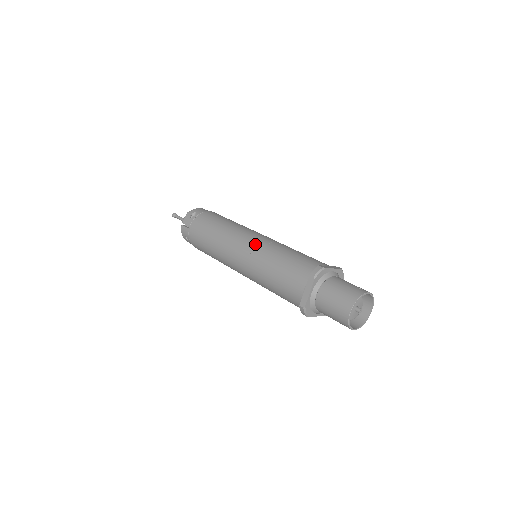
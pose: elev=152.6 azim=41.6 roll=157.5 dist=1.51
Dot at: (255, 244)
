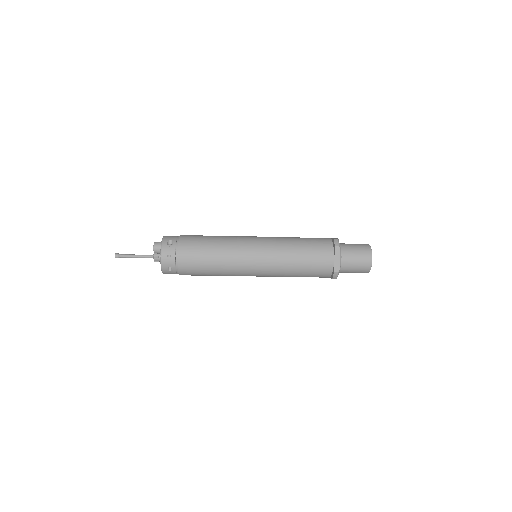
Dot at: (266, 244)
